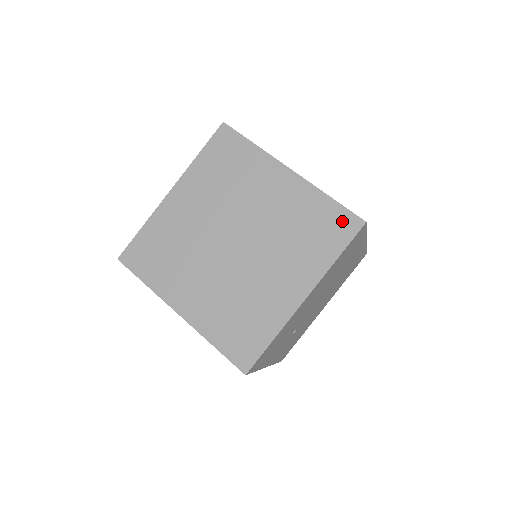
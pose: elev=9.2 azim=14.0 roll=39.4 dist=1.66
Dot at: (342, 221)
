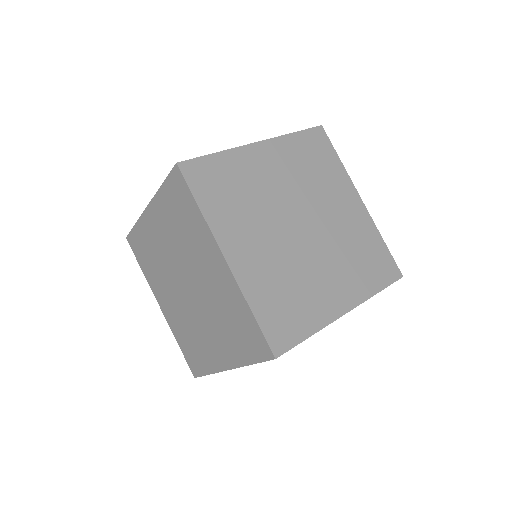
Dot at: (388, 265)
